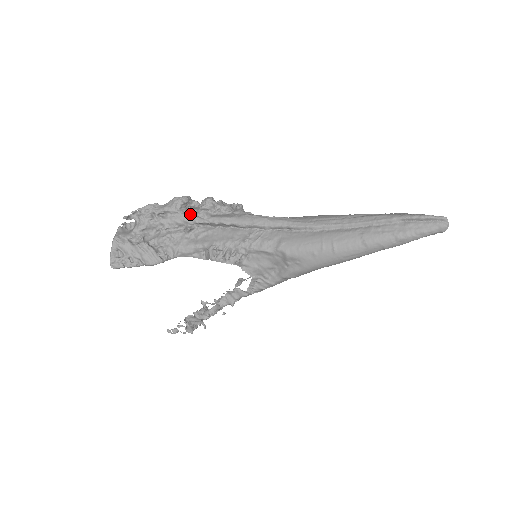
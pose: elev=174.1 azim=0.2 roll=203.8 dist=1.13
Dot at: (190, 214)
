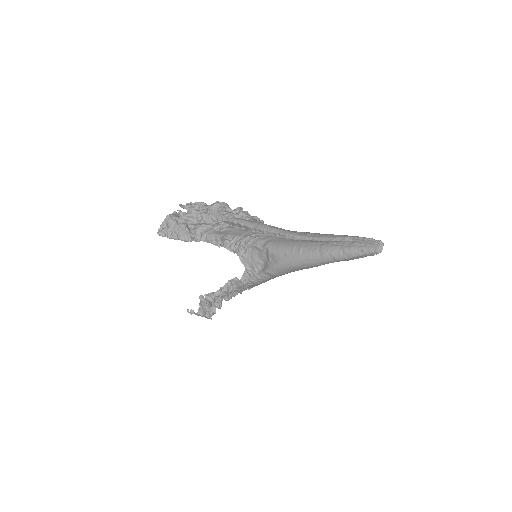
Dot at: (221, 214)
